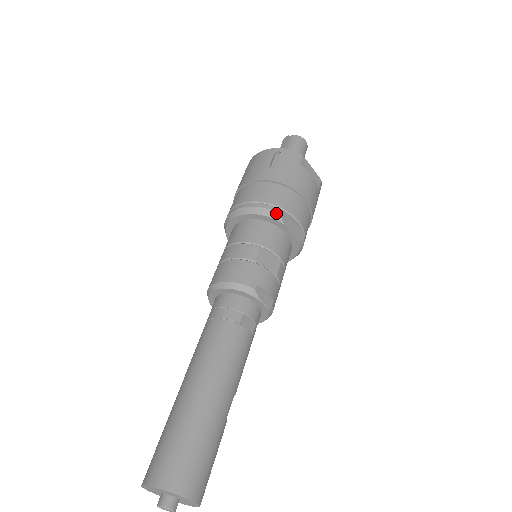
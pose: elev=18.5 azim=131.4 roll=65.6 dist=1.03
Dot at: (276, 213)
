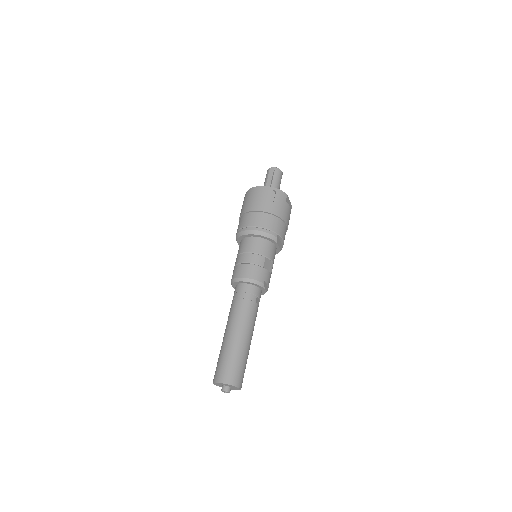
Dot at: (275, 237)
